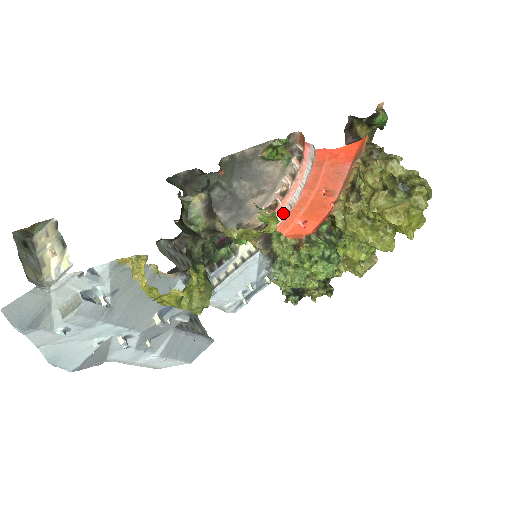
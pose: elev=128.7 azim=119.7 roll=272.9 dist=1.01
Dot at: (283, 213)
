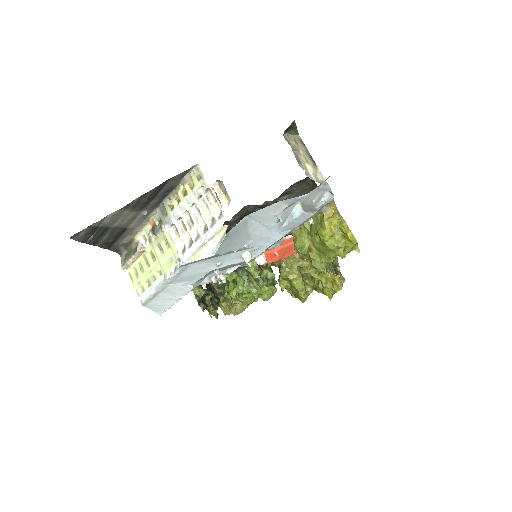
Dot at: occluded
